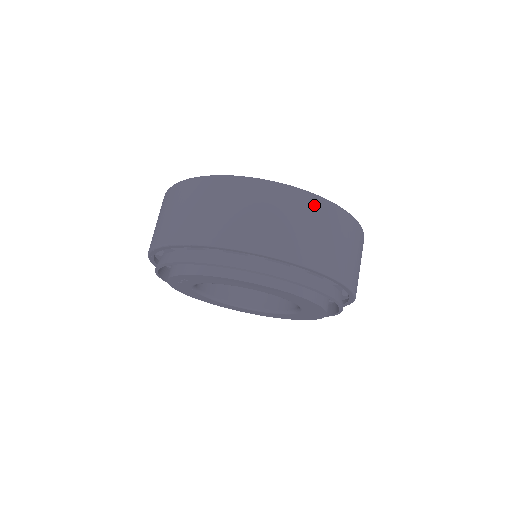
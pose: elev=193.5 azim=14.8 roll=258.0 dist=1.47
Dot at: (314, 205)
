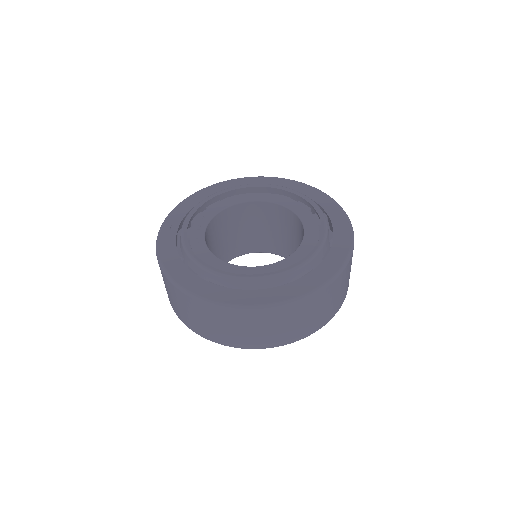
Dot at: (265, 315)
